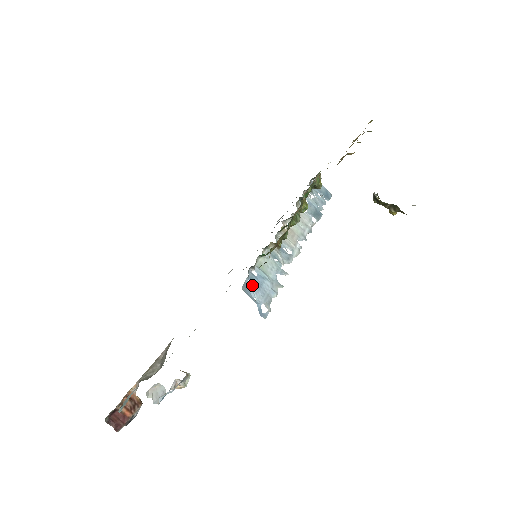
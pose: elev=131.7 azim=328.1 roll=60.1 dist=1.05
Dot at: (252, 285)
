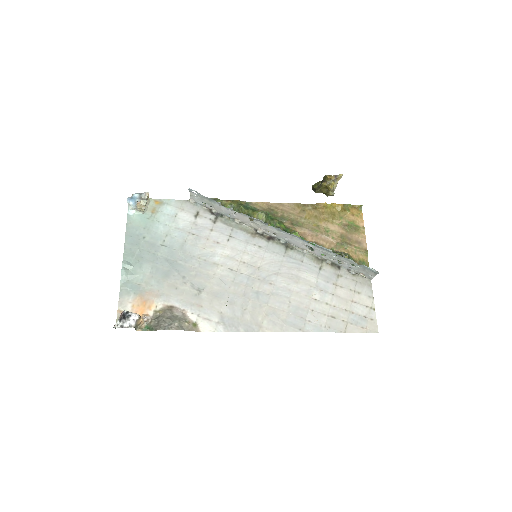
Dot at: (201, 201)
